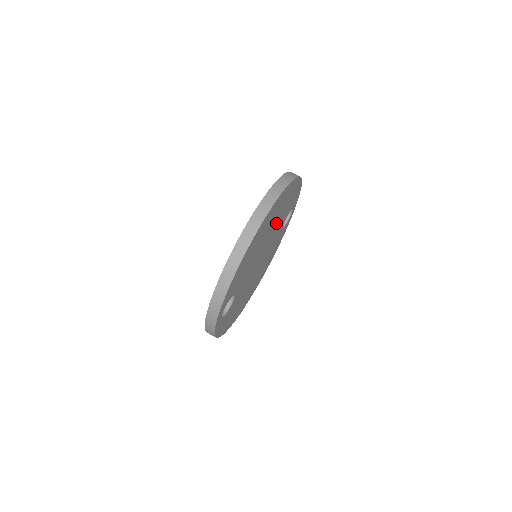
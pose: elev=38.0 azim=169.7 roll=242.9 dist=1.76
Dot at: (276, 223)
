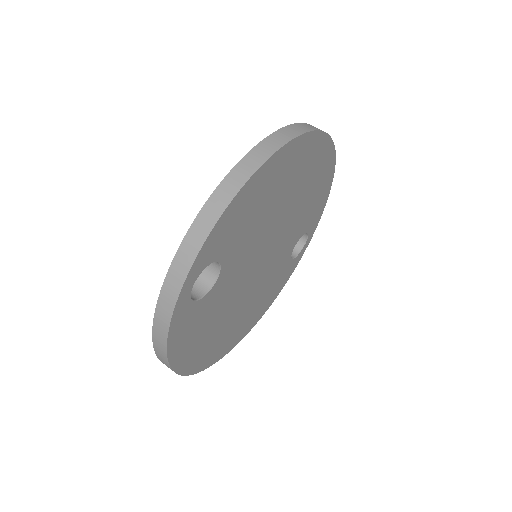
Dot at: (295, 211)
